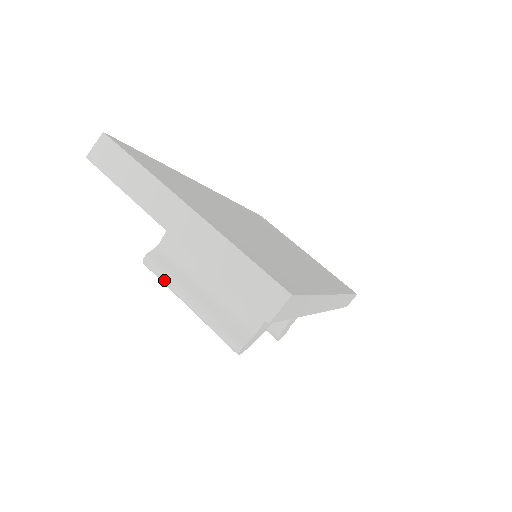
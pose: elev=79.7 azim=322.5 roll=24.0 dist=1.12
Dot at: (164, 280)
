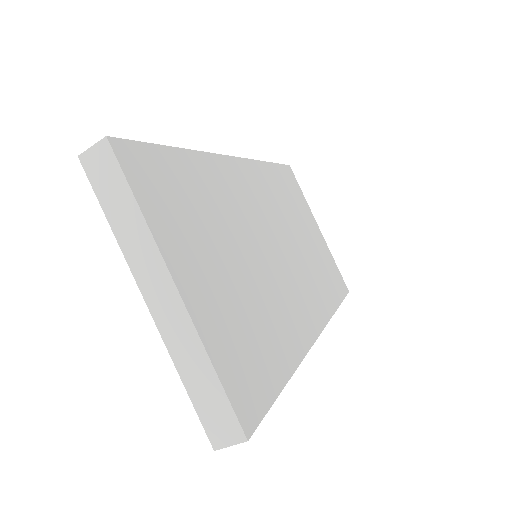
Dot at: occluded
